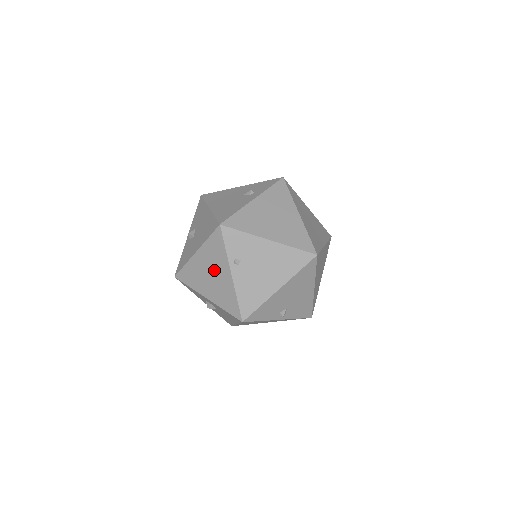
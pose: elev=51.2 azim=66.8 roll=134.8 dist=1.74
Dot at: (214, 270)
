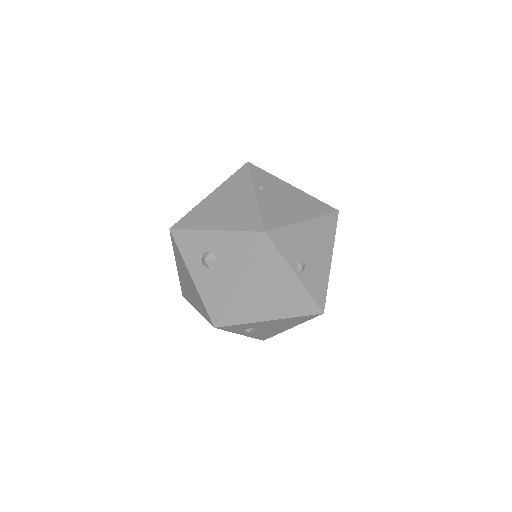
Dot at: (232, 199)
